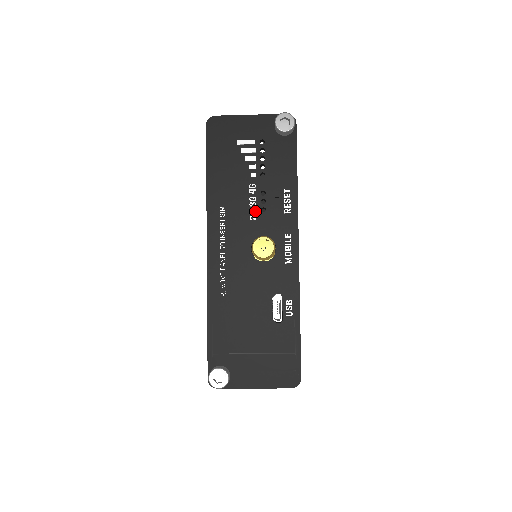
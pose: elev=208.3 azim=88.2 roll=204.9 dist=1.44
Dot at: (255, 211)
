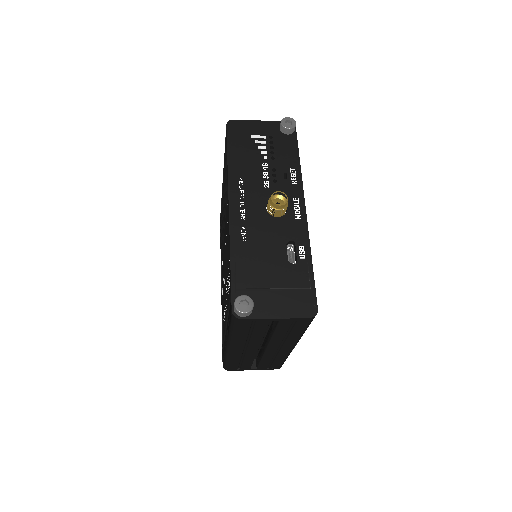
Dot at: (268, 181)
